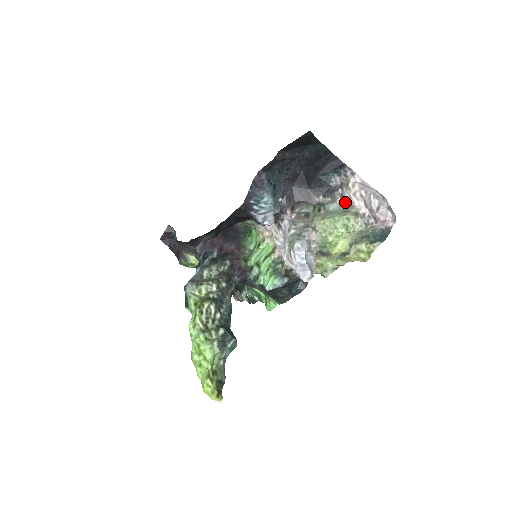
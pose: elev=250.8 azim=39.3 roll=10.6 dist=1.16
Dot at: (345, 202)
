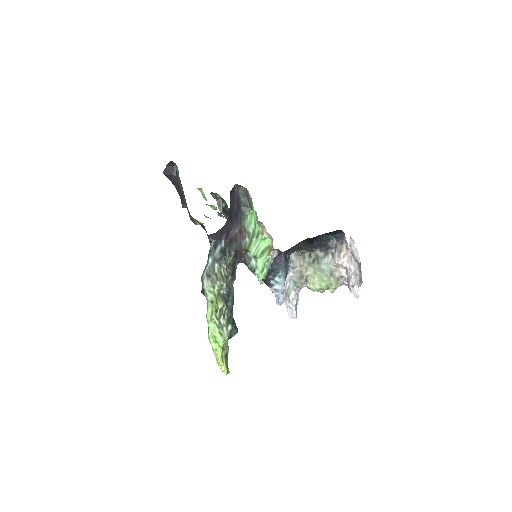
Dot at: (334, 263)
